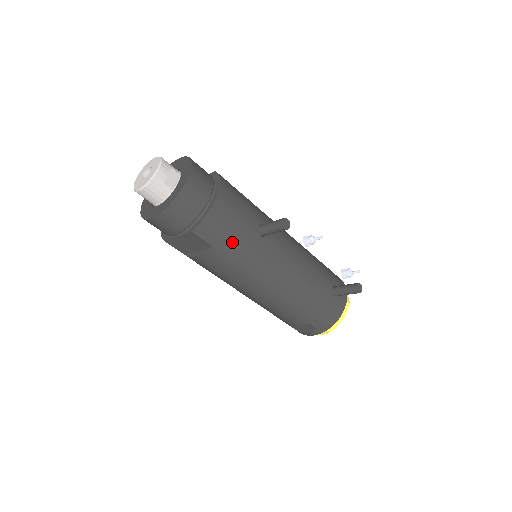
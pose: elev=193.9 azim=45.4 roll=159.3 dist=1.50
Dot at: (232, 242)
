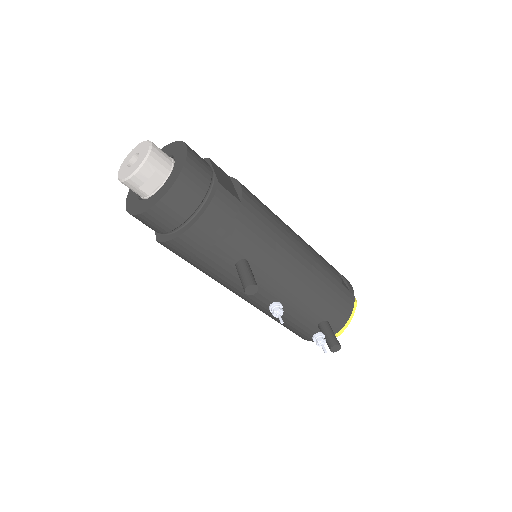
Dot at: (200, 264)
